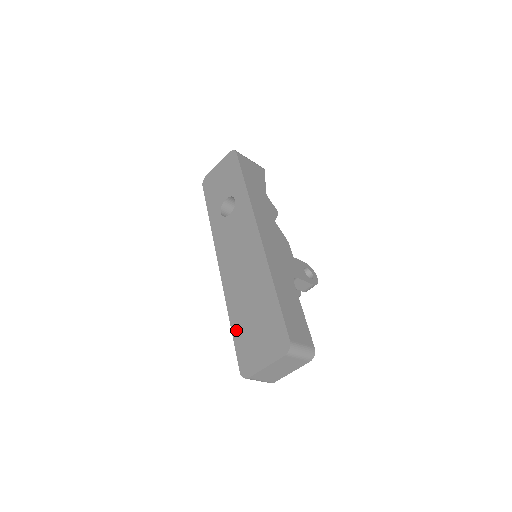
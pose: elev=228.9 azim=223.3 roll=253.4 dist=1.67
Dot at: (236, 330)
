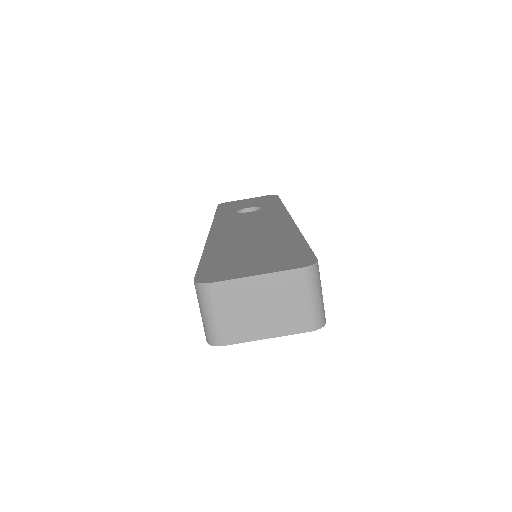
Dot at: (211, 256)
